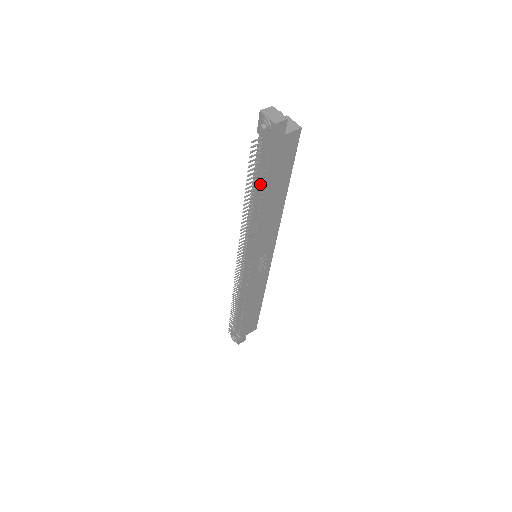
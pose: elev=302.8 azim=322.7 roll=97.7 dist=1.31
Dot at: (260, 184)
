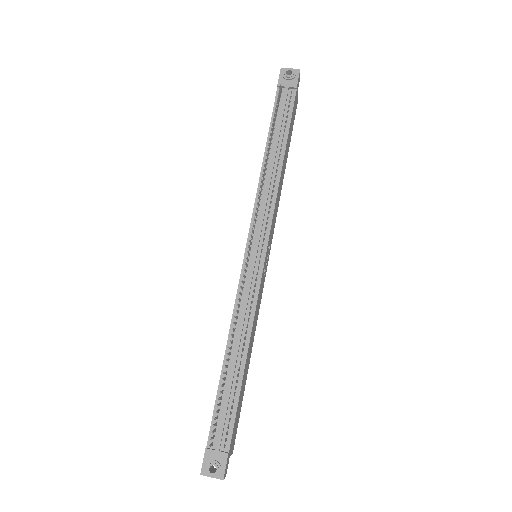
Dot at: (279, 134)
